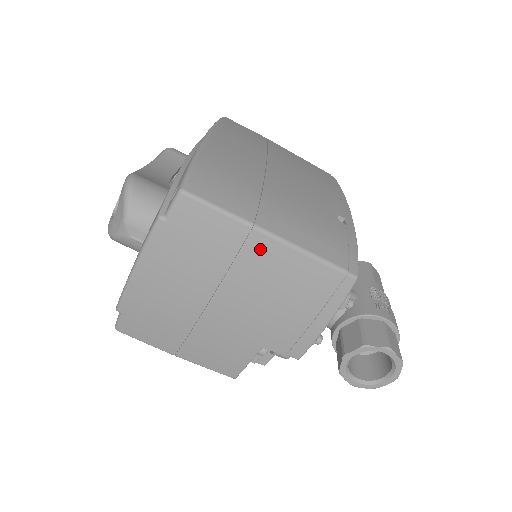
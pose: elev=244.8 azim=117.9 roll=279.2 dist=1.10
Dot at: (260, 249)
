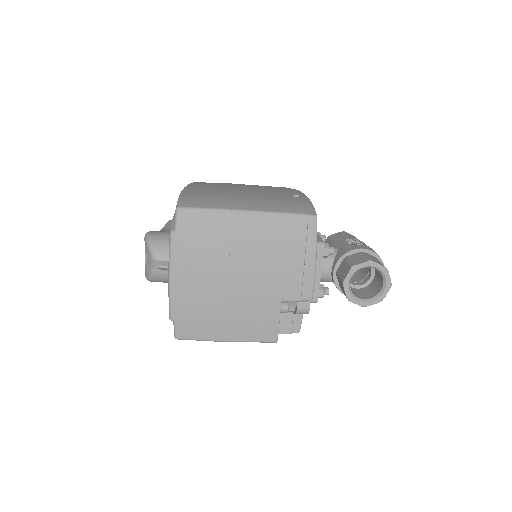
Dot at: (243, 224)
